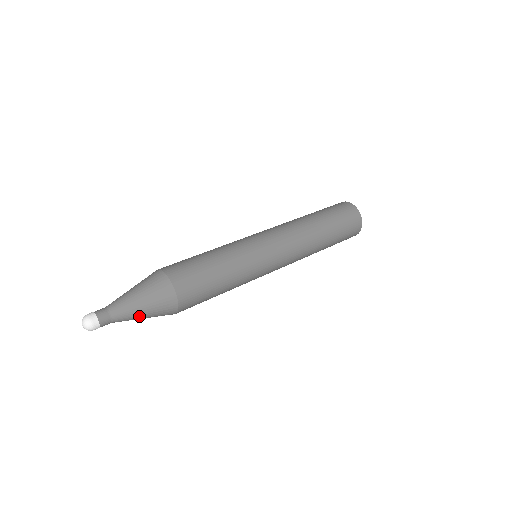
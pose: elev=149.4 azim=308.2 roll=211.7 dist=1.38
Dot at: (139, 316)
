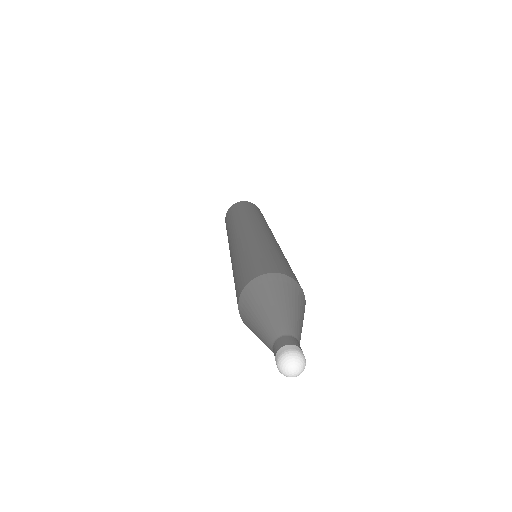
Dot at: occluded
